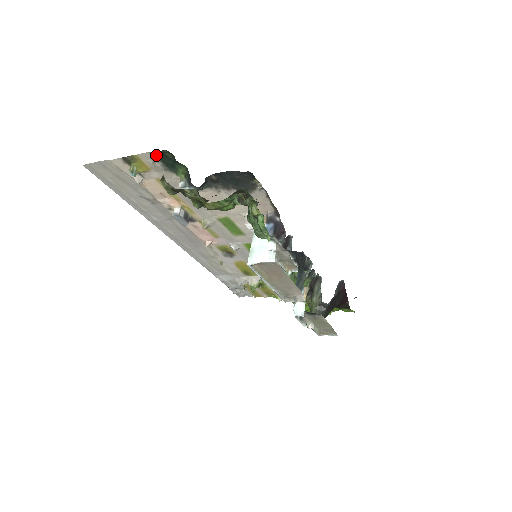
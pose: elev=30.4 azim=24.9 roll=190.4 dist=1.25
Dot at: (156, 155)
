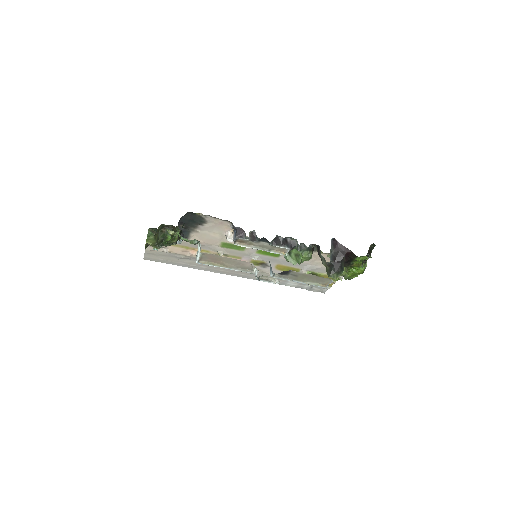
Dot at: occluded
